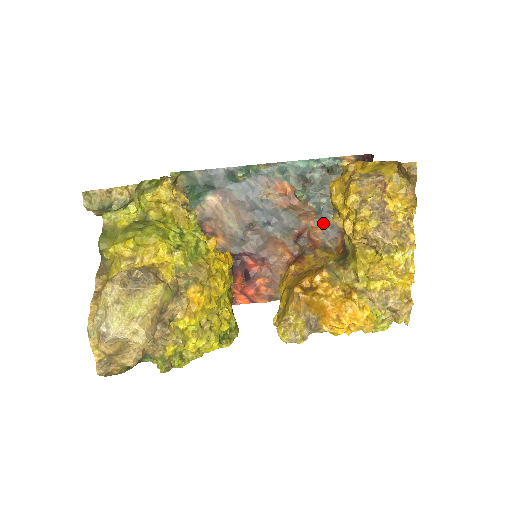
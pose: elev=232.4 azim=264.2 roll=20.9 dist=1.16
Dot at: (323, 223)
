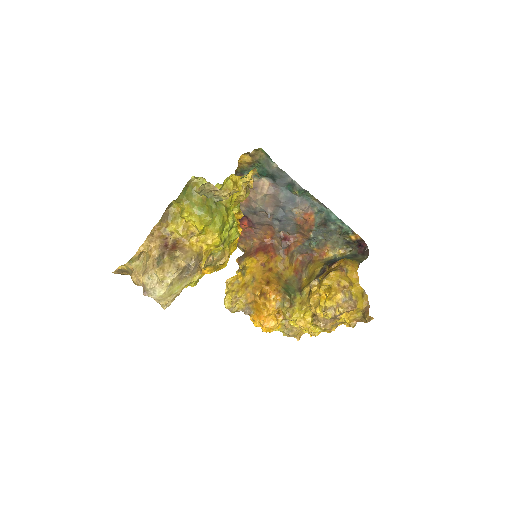
Dot at: (306, 244)
